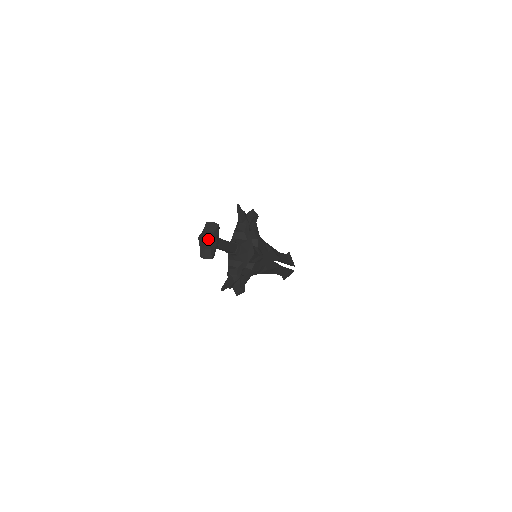
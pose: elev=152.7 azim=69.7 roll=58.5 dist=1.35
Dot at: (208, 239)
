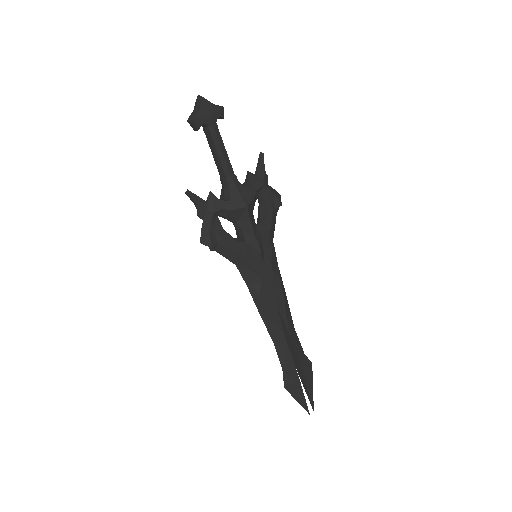
Dot at: (203, 99)
